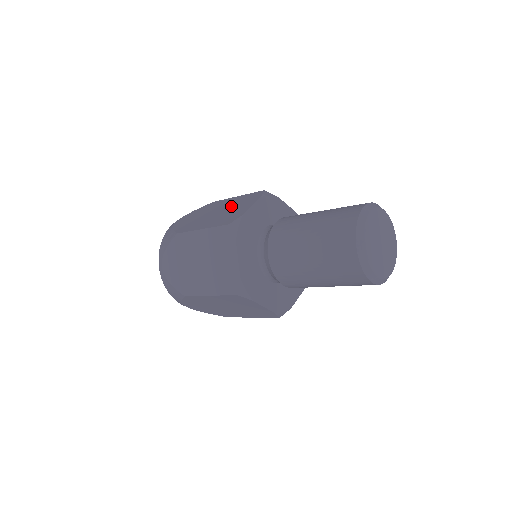
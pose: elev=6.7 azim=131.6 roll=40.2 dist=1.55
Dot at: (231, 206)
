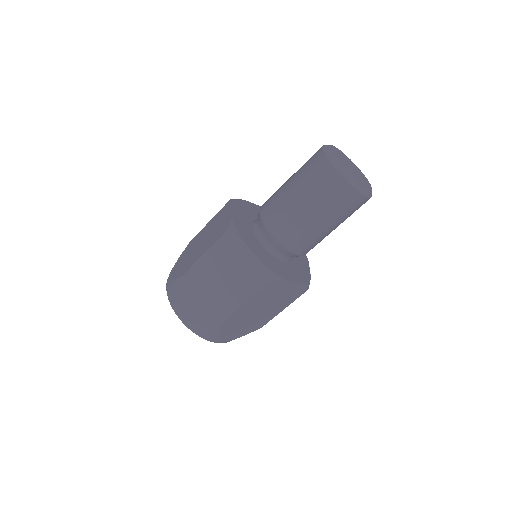
Dot at: (212, 227)
